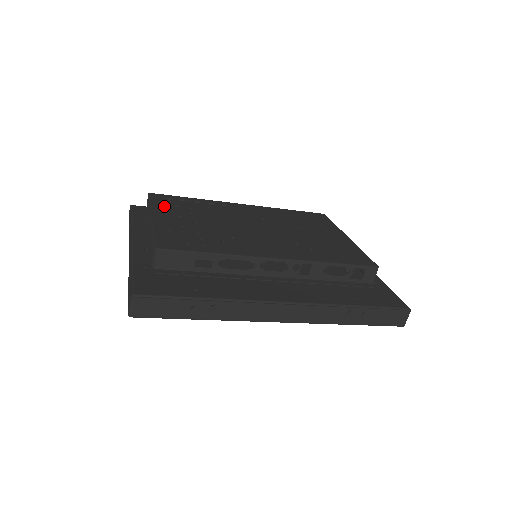
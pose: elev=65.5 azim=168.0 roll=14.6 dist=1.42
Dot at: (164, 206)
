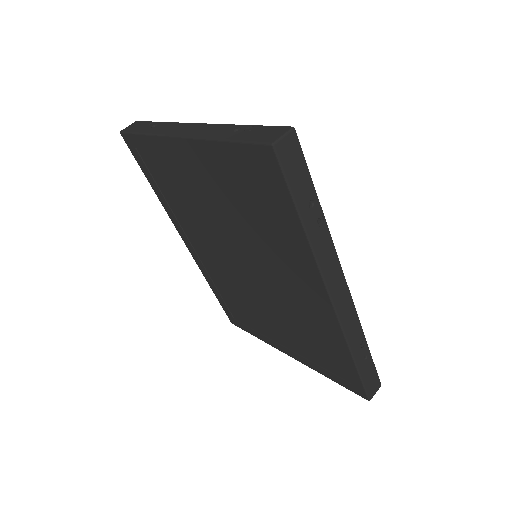
Dot at: occluded
